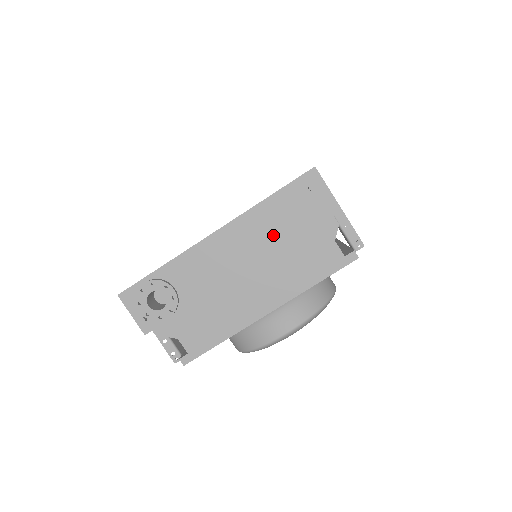
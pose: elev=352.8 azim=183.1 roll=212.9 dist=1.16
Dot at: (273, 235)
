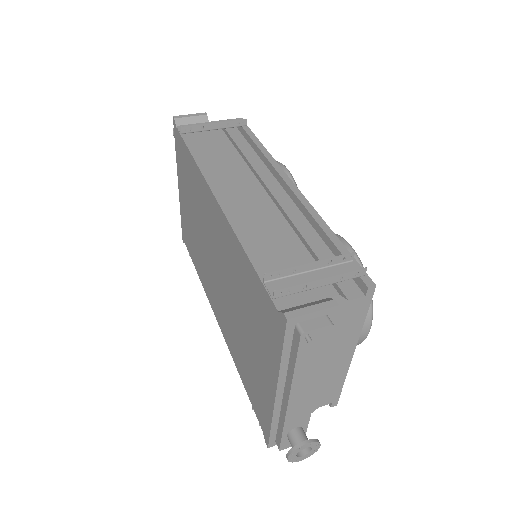
Dot at: (317, 367)
